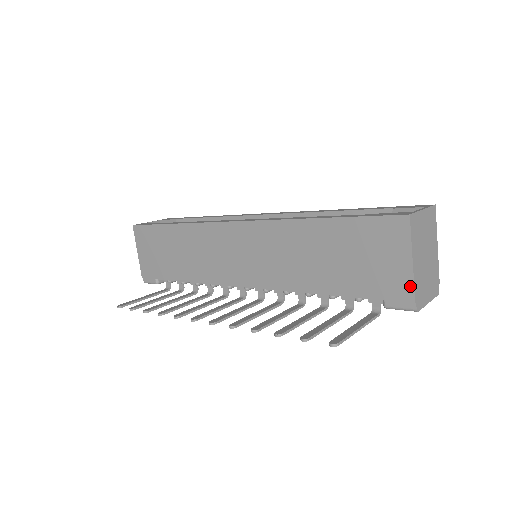
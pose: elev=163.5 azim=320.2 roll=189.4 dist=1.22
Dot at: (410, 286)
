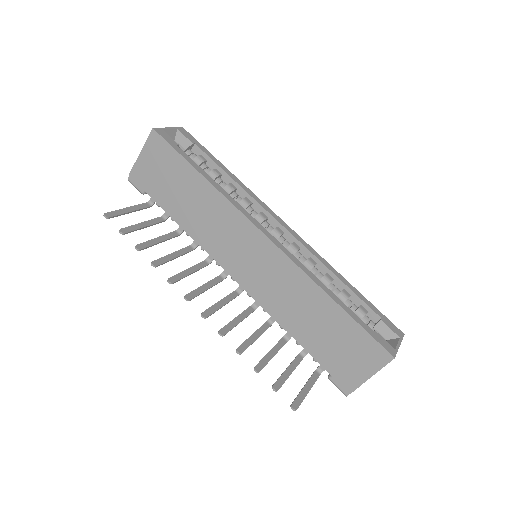
Dot at: (356, 385)
